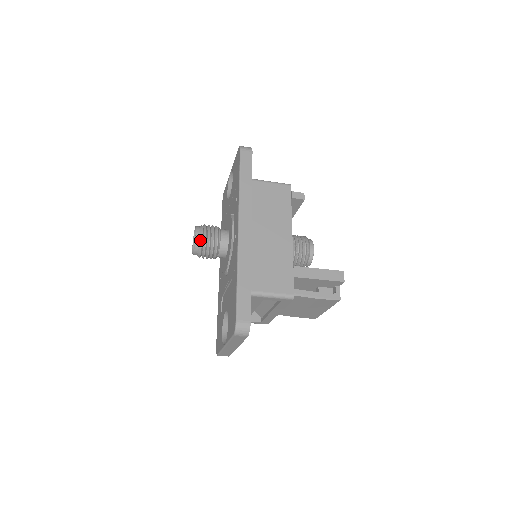
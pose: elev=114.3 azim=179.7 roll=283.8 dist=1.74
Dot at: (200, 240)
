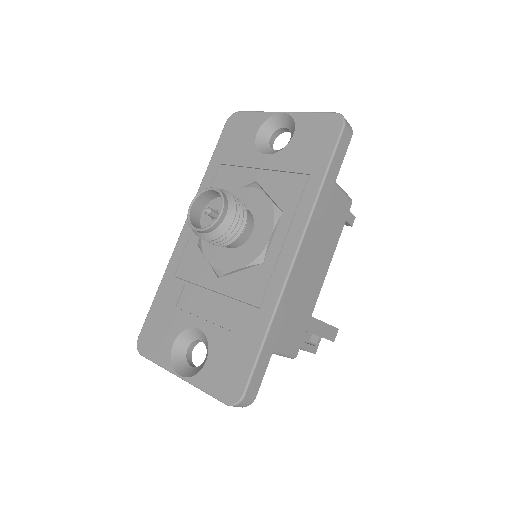
Dot at: (222, 224)
